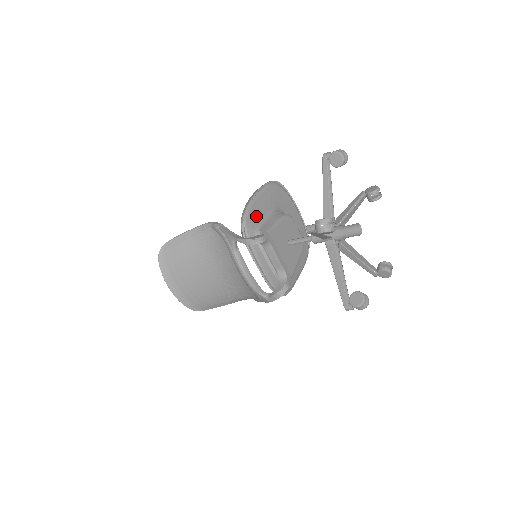
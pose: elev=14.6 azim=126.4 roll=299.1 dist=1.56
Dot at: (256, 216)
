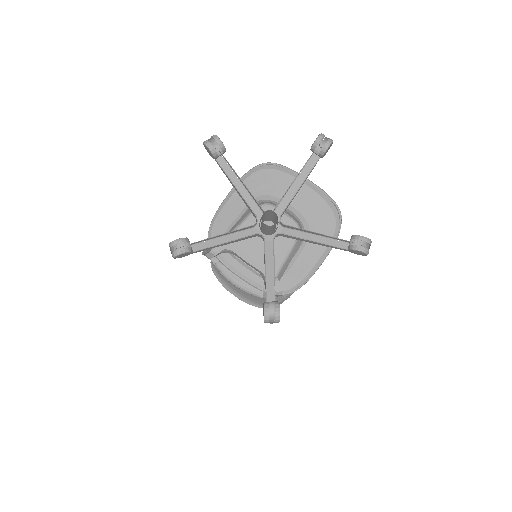
Dot at: (225, 221)
